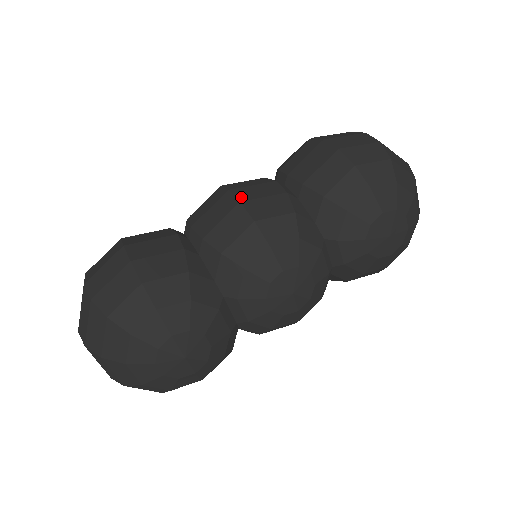
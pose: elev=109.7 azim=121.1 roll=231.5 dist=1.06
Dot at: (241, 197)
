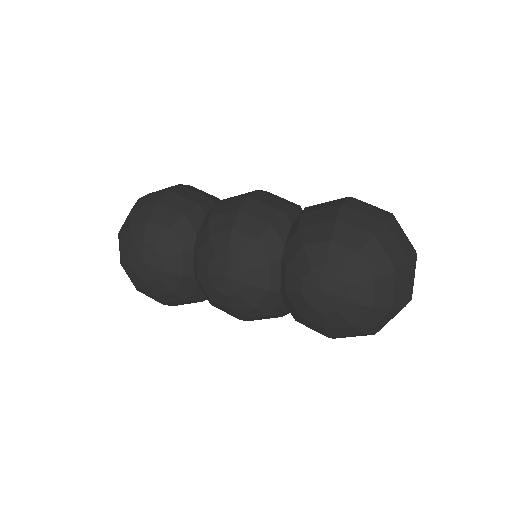
Dot at: (254, 196)
